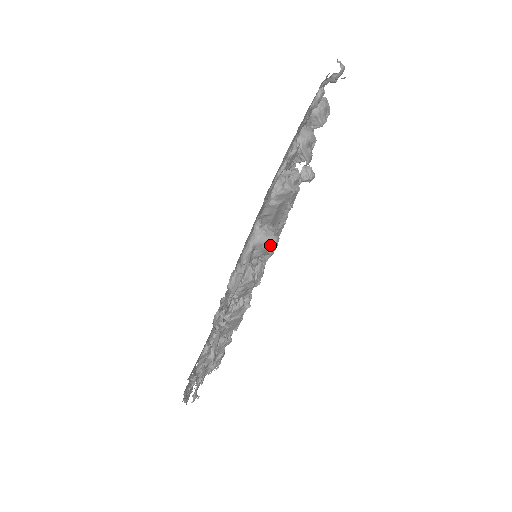
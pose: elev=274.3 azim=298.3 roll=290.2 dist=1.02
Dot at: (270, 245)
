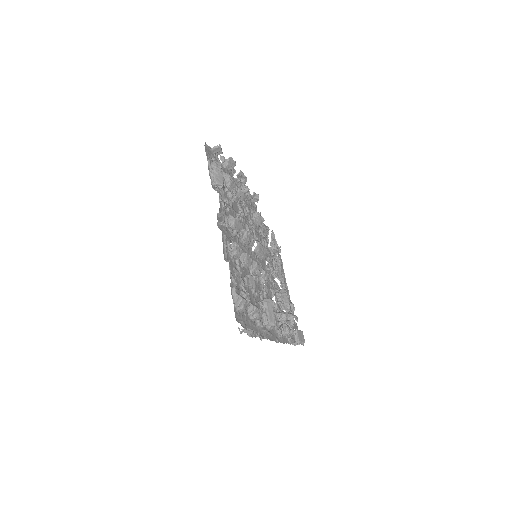
Dot at: occluded
